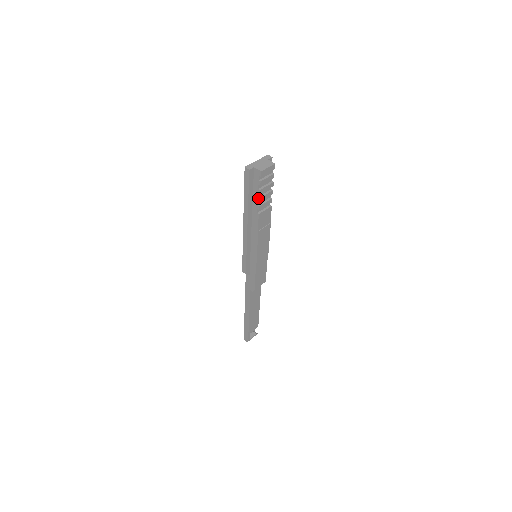
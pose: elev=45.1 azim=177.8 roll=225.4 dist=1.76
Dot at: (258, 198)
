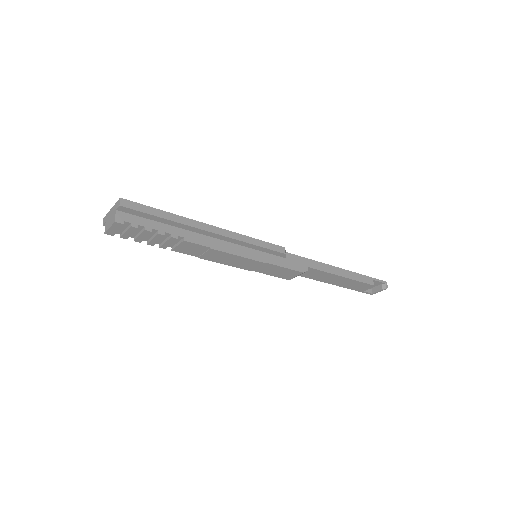
Dot at: (148, 242)
